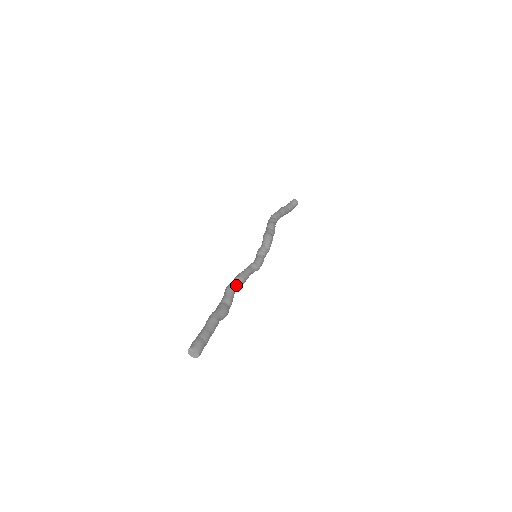
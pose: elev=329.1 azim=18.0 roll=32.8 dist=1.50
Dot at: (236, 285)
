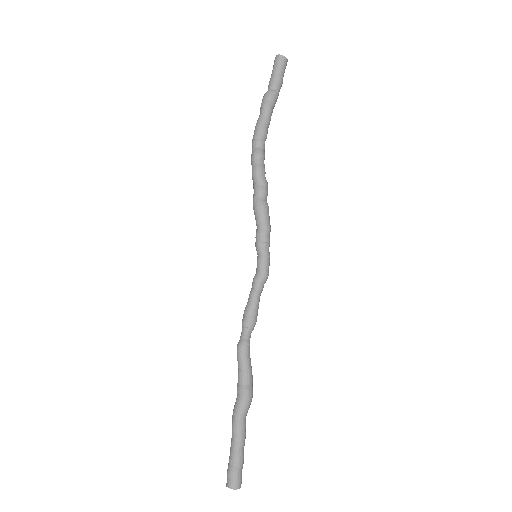
Dot at: (246, 343)
